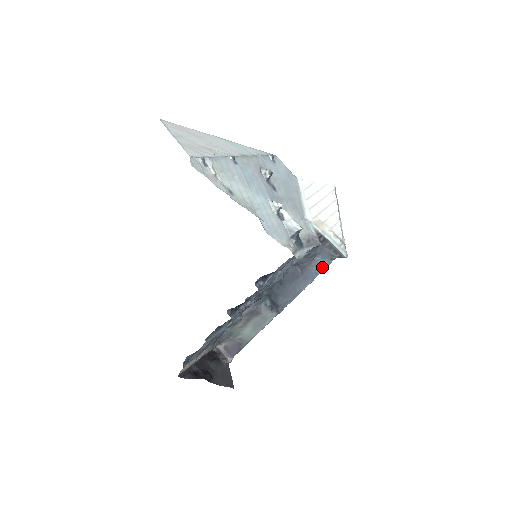
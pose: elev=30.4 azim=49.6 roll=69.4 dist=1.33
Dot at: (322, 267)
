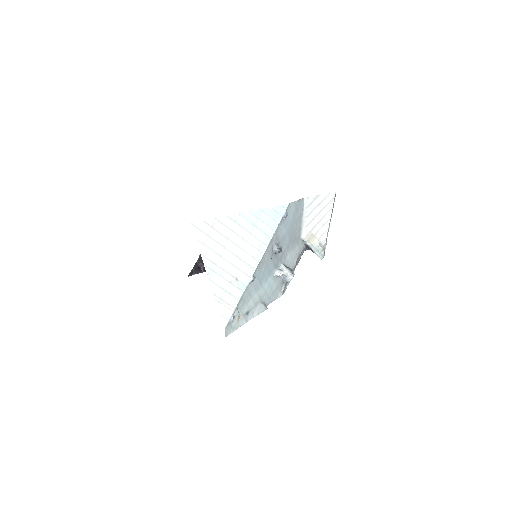
Dot at: occluded
